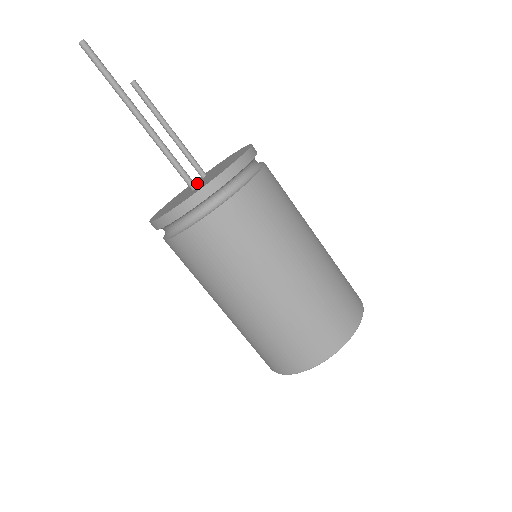
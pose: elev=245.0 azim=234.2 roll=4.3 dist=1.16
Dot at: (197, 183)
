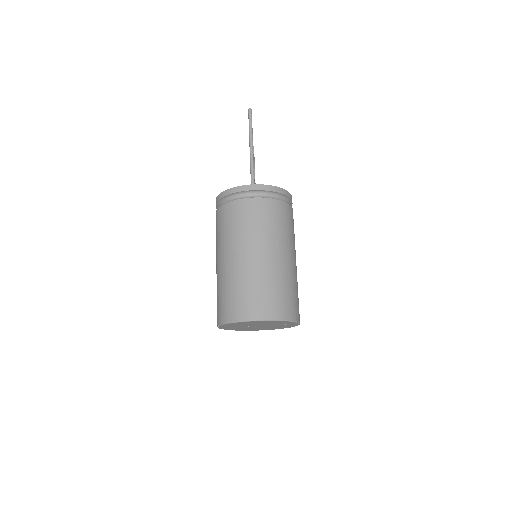
Dot at: occluded
